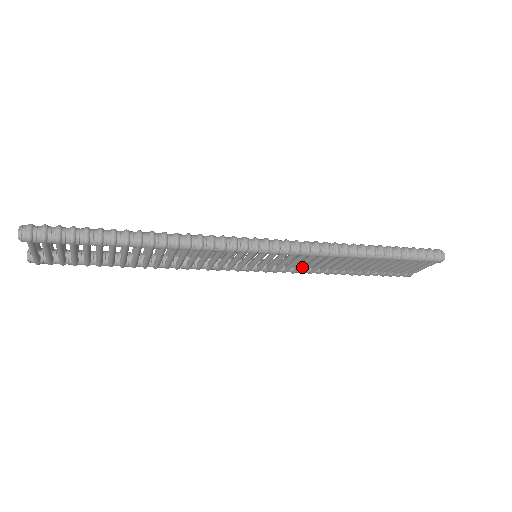
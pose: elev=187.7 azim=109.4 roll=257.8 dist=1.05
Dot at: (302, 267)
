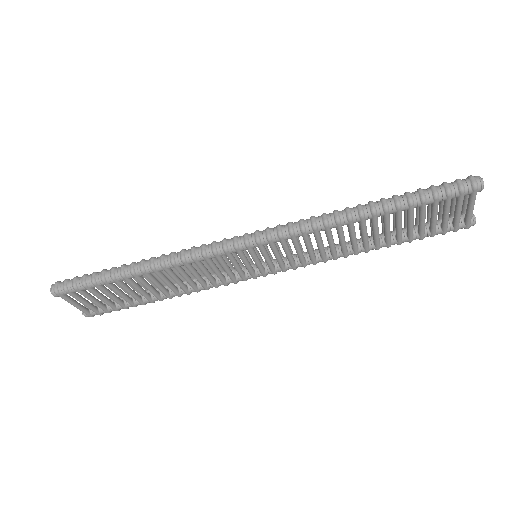
Dot at: (319, 254)
